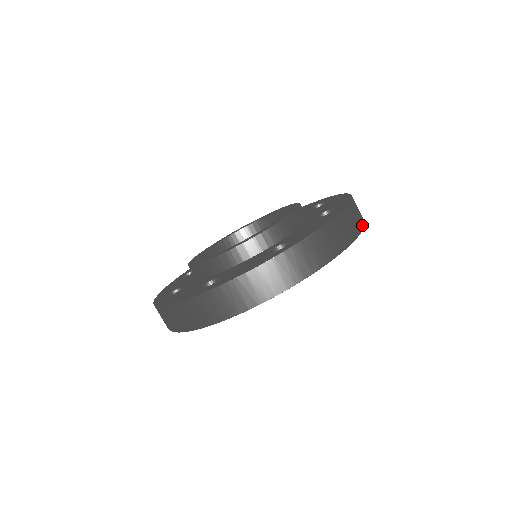
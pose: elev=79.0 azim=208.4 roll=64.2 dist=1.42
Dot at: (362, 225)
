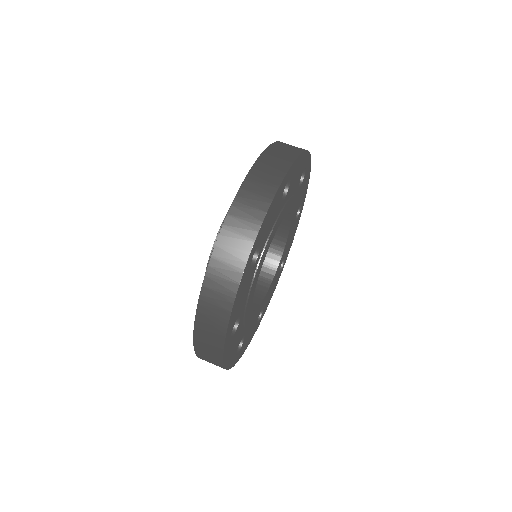
Dot at: occluded
